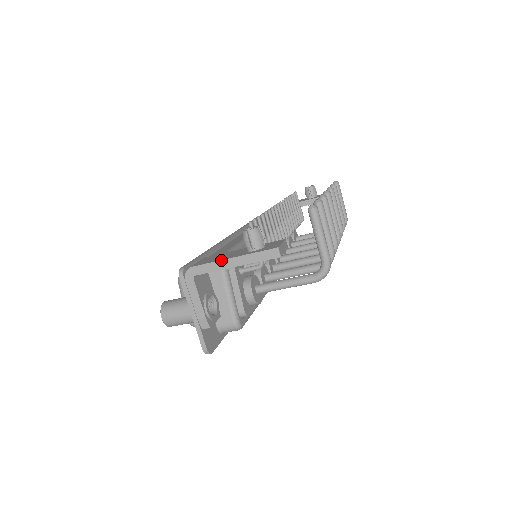
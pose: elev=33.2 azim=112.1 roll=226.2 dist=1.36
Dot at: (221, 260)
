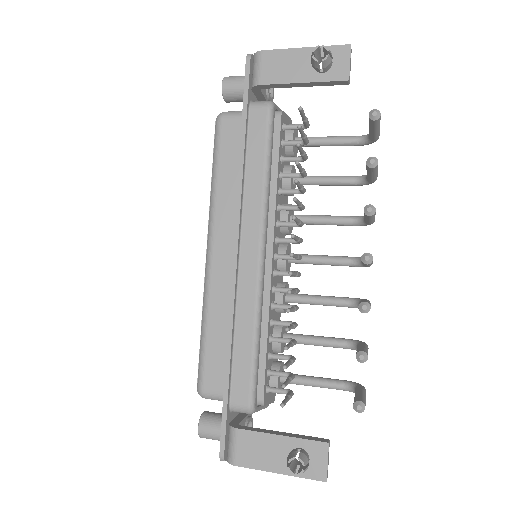
Dot at: occluded
